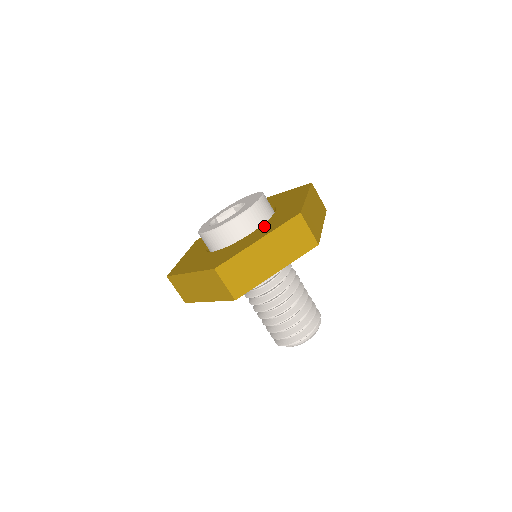
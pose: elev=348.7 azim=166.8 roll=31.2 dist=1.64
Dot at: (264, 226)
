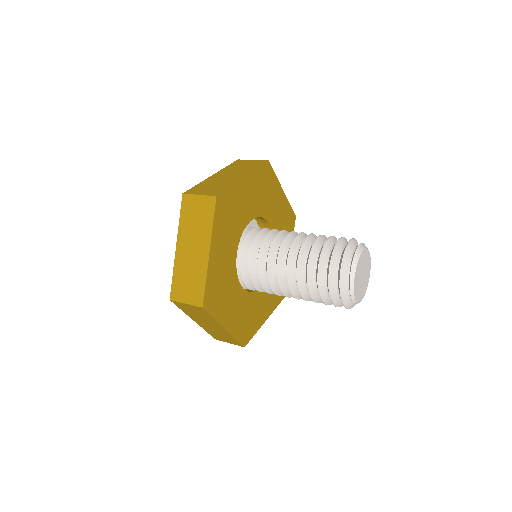
Dot at: occluded
